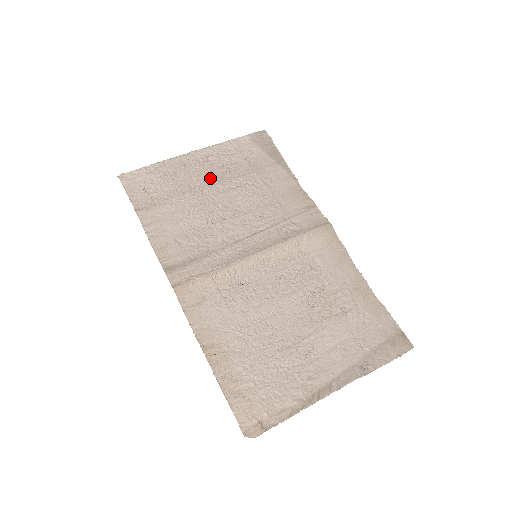
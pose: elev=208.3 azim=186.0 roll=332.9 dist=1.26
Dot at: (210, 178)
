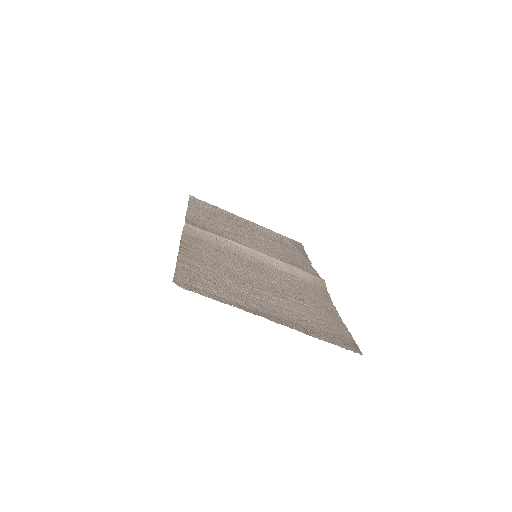
Dot at: (249, 228)
